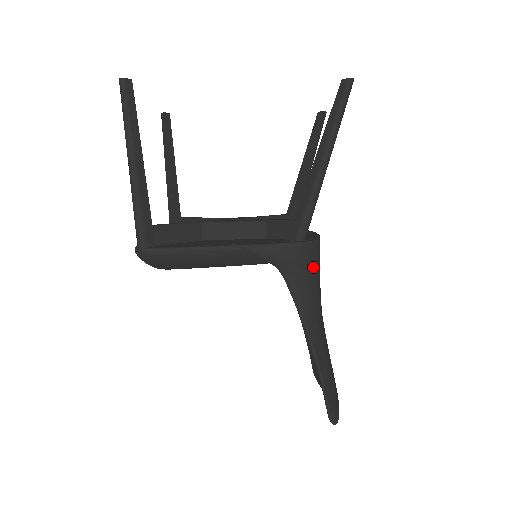
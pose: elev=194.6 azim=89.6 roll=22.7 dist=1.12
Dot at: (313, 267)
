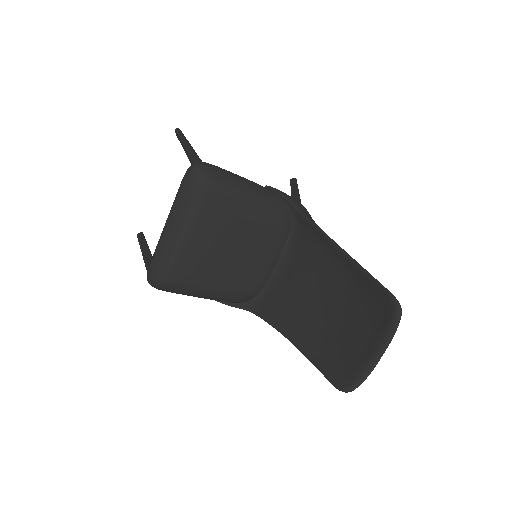
Dot at: occluded
